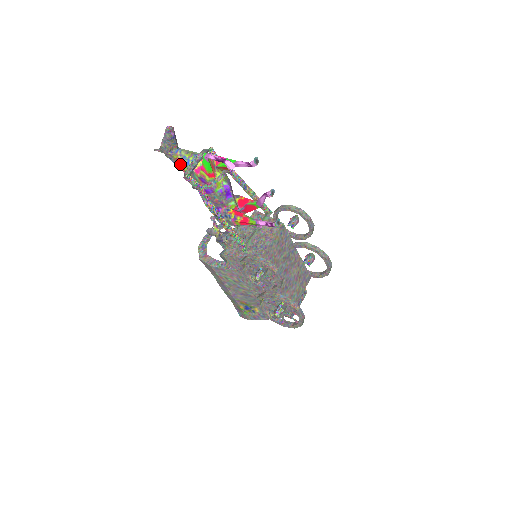
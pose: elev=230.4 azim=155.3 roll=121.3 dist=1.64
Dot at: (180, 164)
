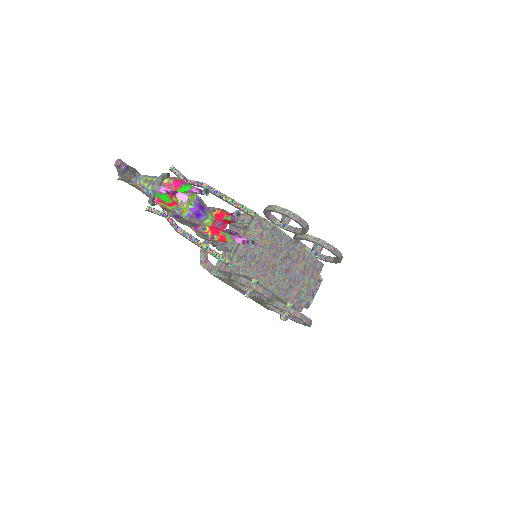
Dot at: (143, 192)
